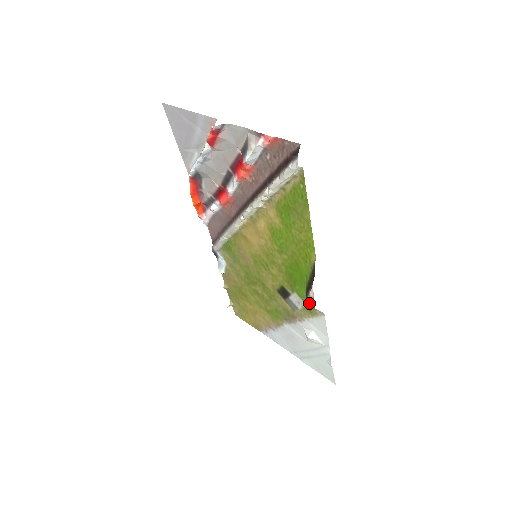
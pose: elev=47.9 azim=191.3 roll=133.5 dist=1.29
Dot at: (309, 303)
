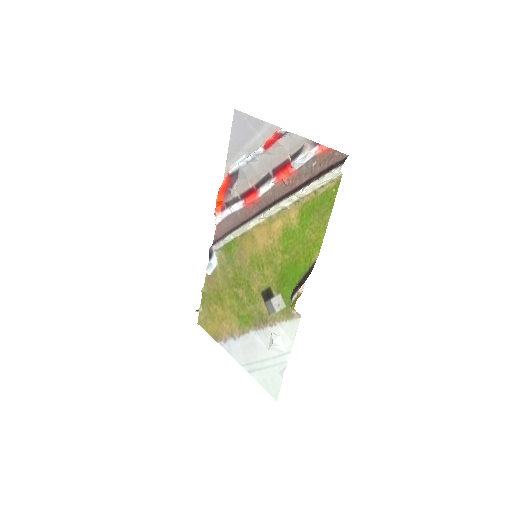
Dot at: (294, 299)
